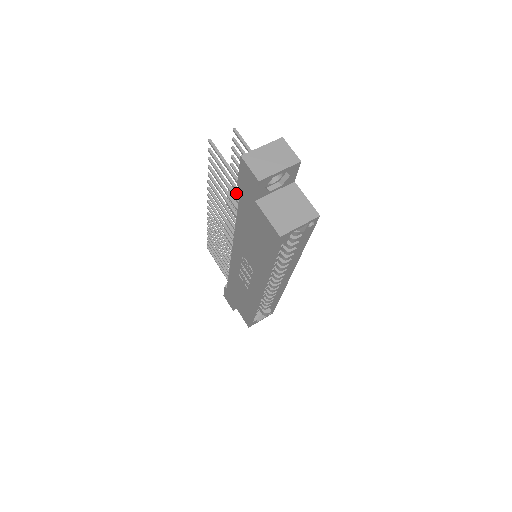
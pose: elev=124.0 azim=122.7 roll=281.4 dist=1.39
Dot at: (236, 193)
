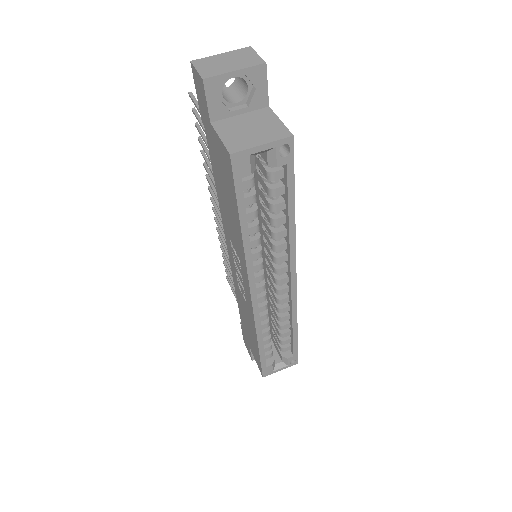
Dot at: occluded
